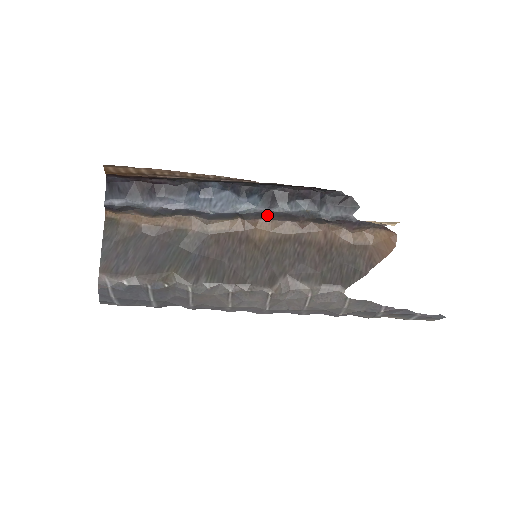
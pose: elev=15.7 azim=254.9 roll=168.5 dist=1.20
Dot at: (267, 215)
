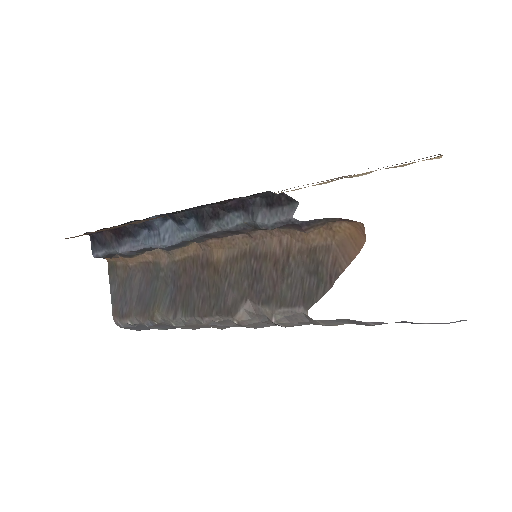
Dot at: (212, 236)
